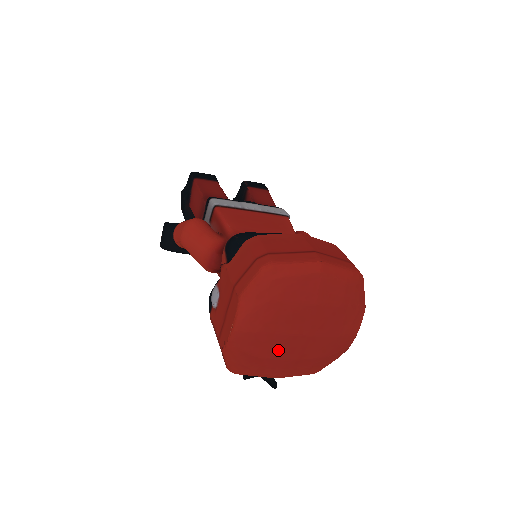
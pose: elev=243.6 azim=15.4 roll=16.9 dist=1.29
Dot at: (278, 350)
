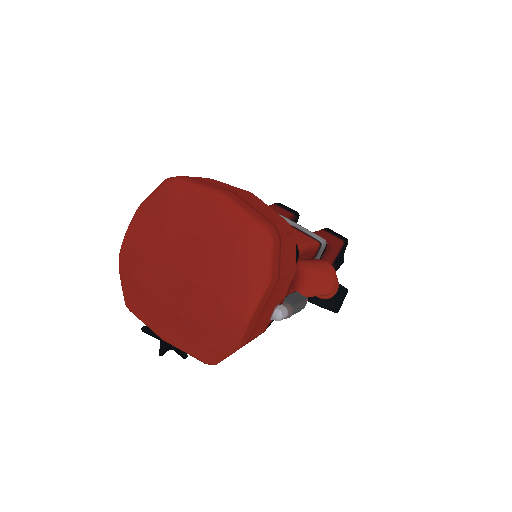
Dot at: (157, 284)
